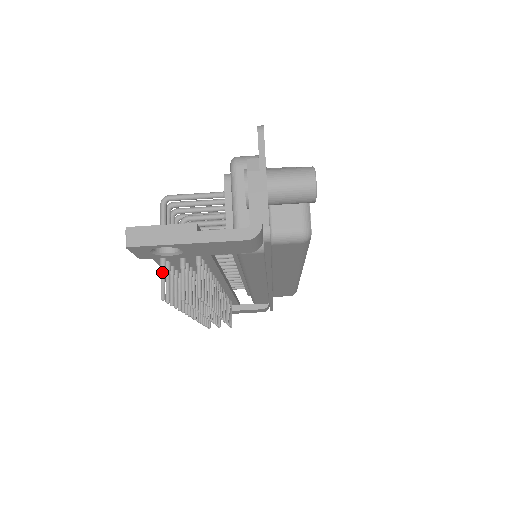
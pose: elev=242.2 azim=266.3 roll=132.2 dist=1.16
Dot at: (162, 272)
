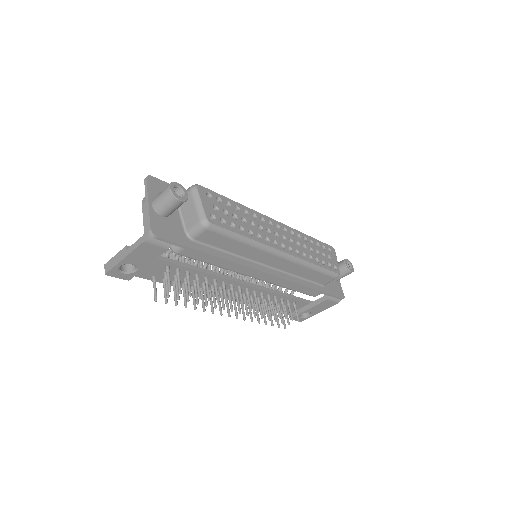
Dot at: (153, 285)
